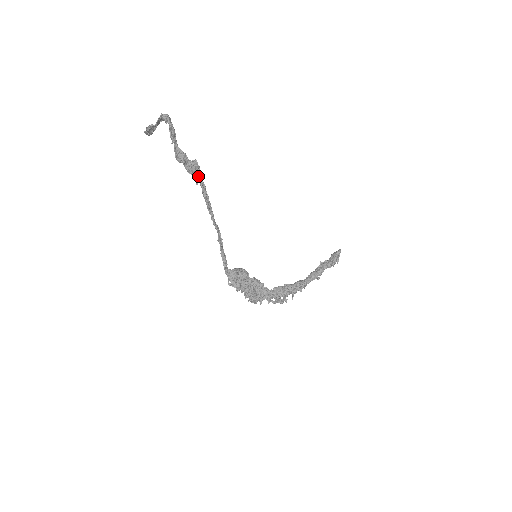
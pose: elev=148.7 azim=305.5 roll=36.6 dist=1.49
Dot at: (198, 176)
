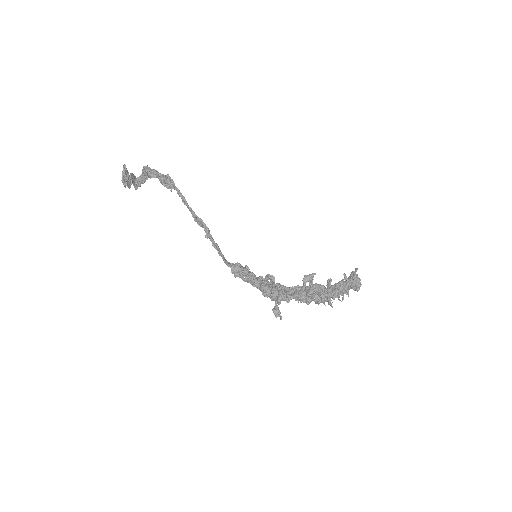
Dot at: (171, 185)
